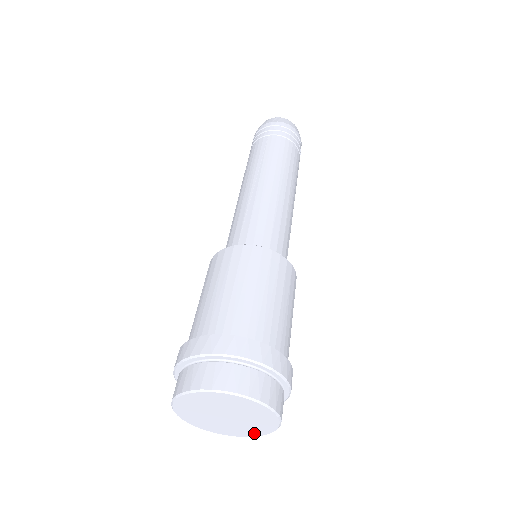
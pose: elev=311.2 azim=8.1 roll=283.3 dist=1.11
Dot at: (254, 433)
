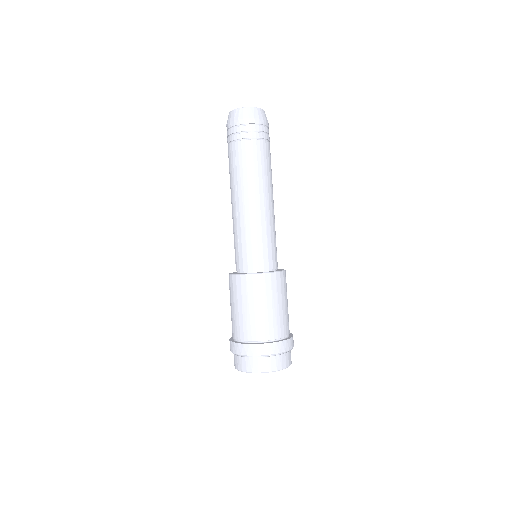
Dot at: occluded
